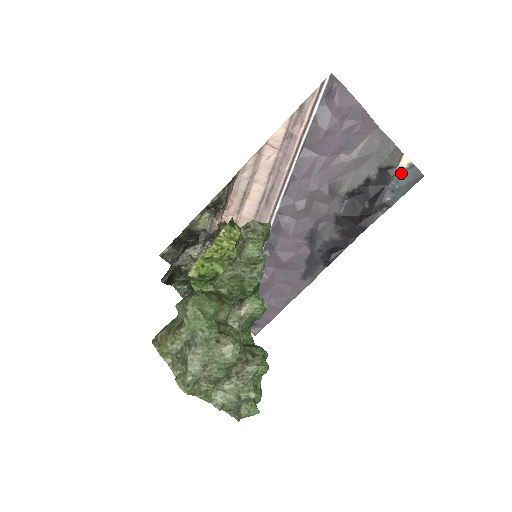
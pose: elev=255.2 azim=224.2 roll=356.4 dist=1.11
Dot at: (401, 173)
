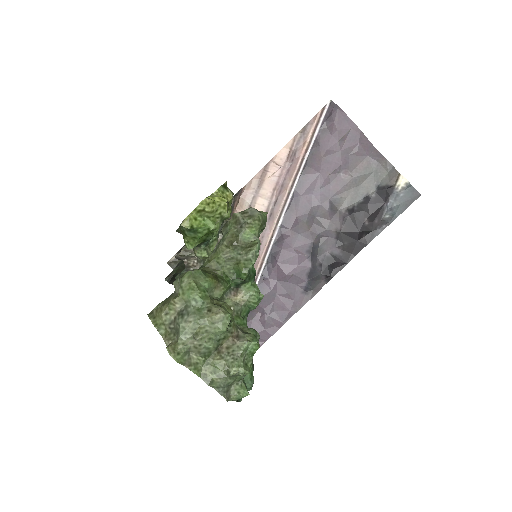
Dot at: (399, 192)
